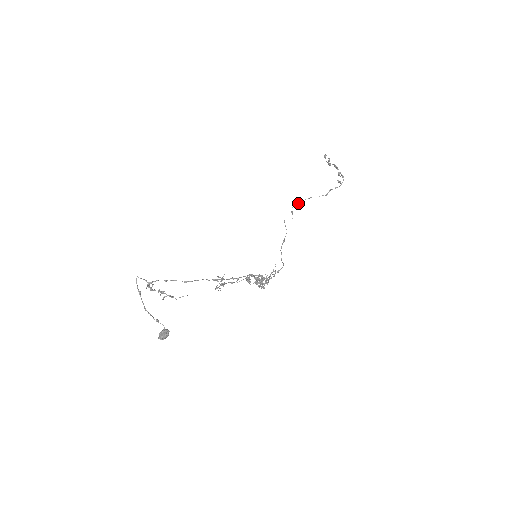
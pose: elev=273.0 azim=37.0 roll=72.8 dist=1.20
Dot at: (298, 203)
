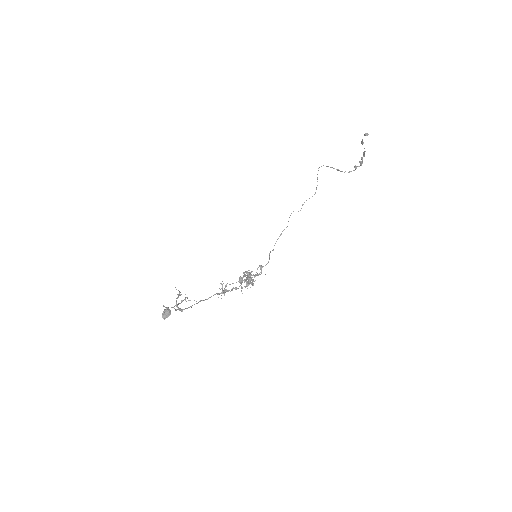
Dot at: occluded
